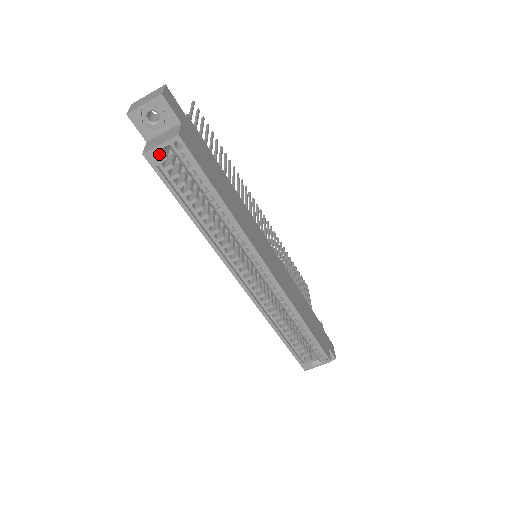
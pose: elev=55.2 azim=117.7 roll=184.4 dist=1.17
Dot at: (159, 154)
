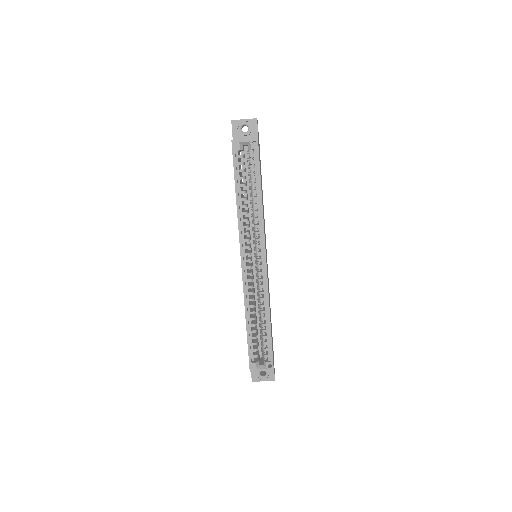
Dot at: (240, 145)
